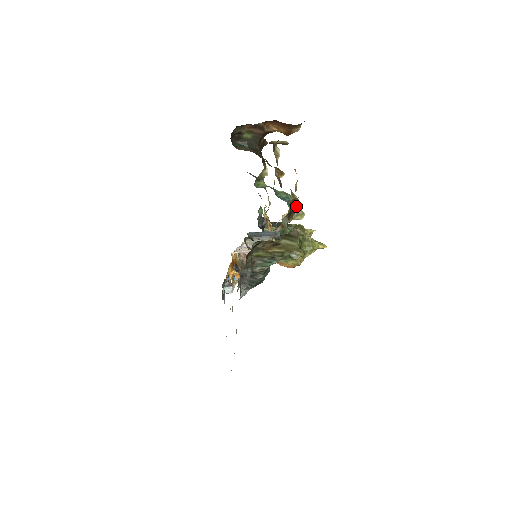
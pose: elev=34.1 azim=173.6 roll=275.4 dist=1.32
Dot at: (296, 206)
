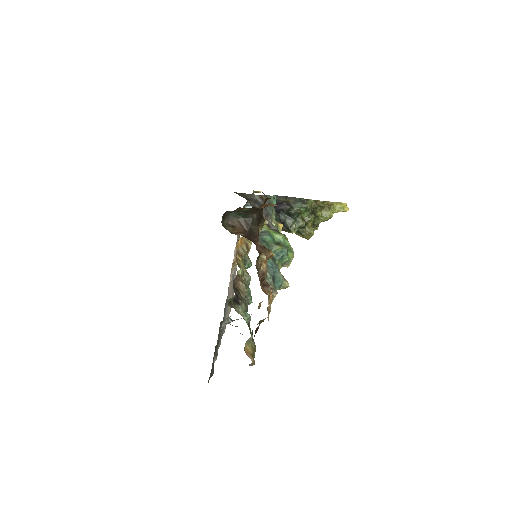
Dot at: occluded
